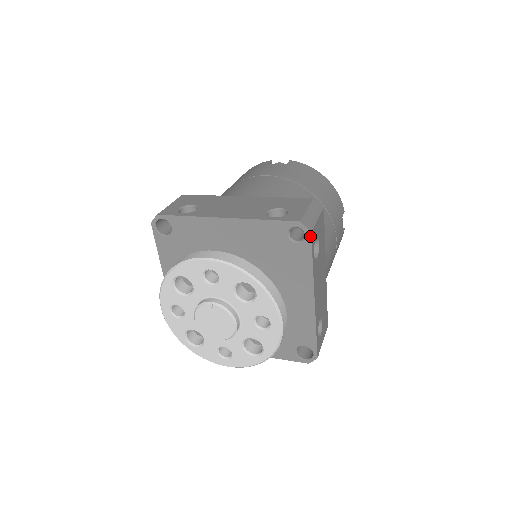
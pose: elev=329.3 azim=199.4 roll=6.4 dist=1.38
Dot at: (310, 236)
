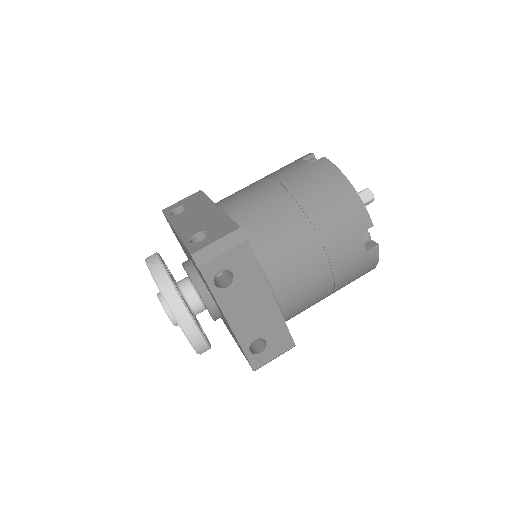
Dot at: (199, 270)
